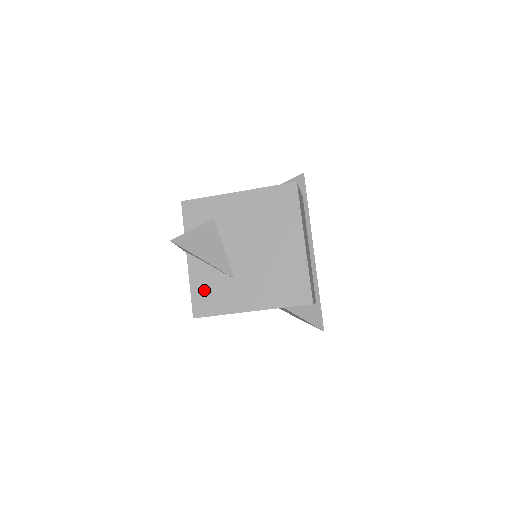
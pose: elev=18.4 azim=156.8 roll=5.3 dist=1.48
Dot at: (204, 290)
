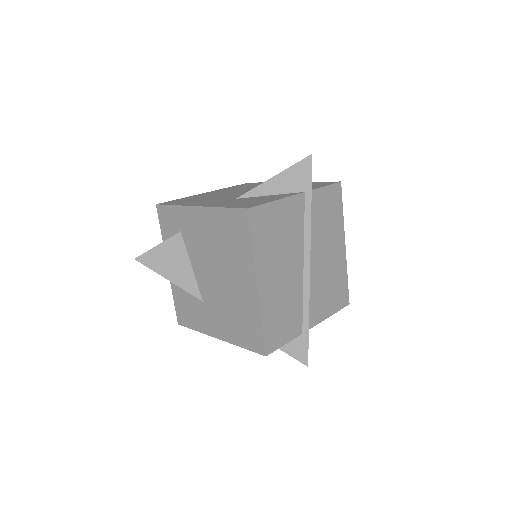
Dot at: (182, 302)
